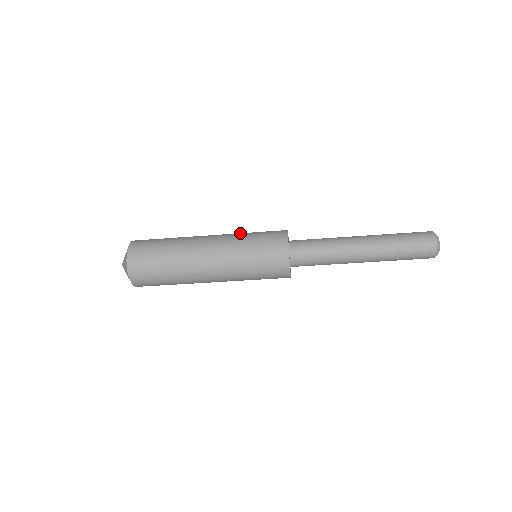
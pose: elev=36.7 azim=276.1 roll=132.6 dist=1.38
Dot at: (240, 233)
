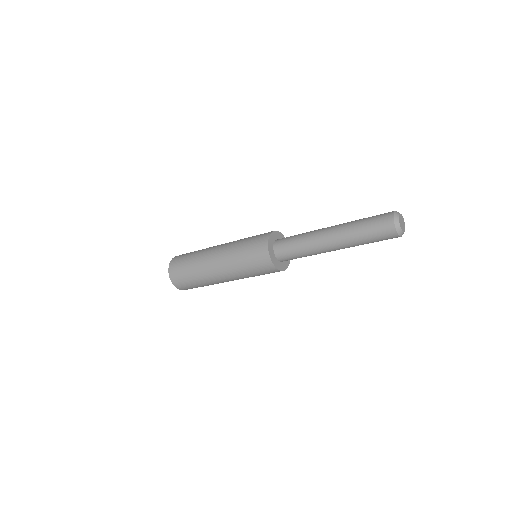
Dot at: occluded
